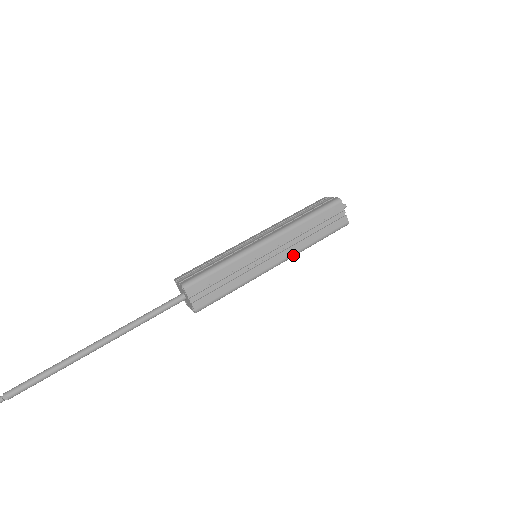
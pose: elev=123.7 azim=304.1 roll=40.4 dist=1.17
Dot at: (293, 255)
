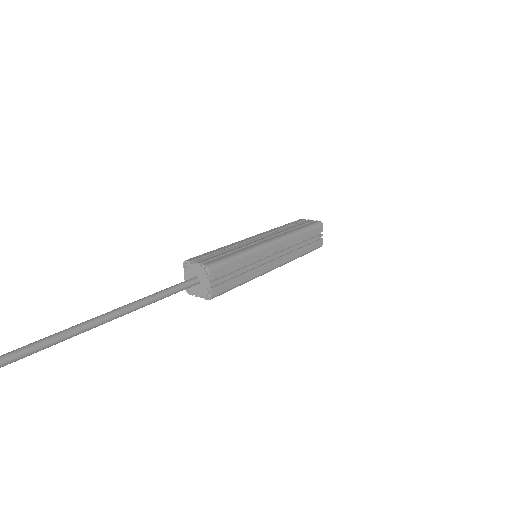
Dot at: (286, 263)
